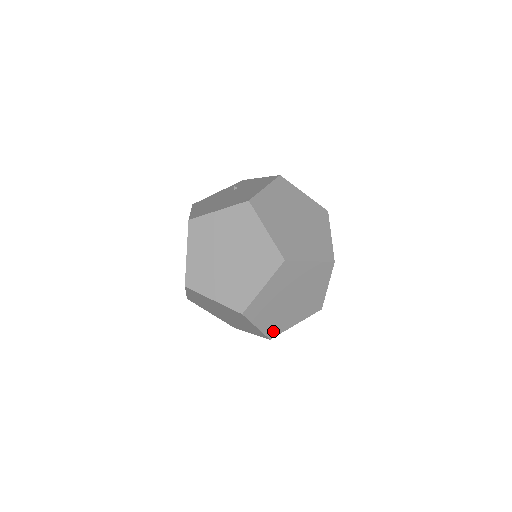
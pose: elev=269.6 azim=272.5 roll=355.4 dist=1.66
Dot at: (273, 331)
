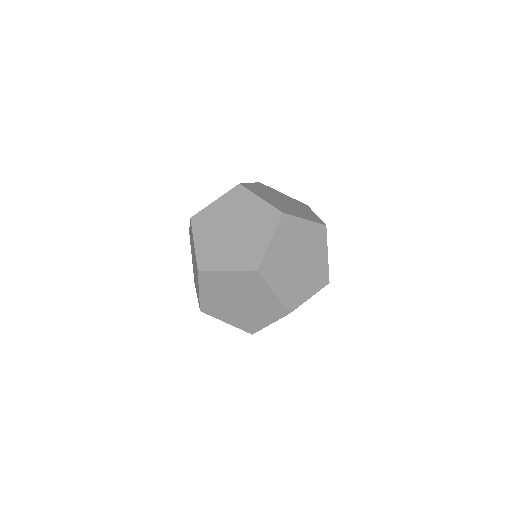
Dot at: (290, 302)
